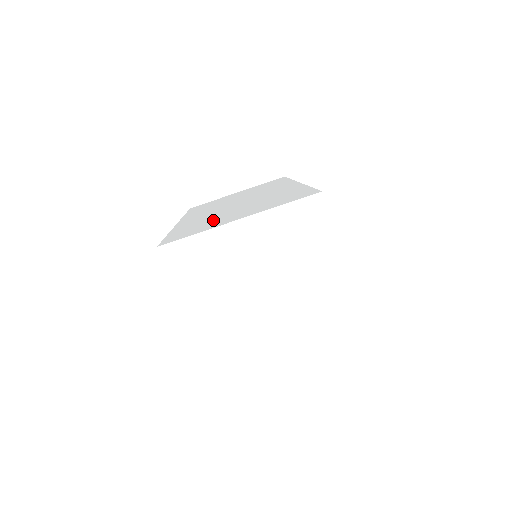
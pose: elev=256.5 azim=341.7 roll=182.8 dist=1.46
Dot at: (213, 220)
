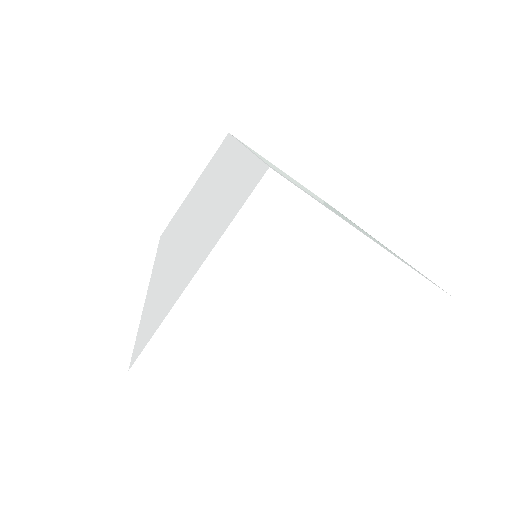
Dot at: (174, 277)
